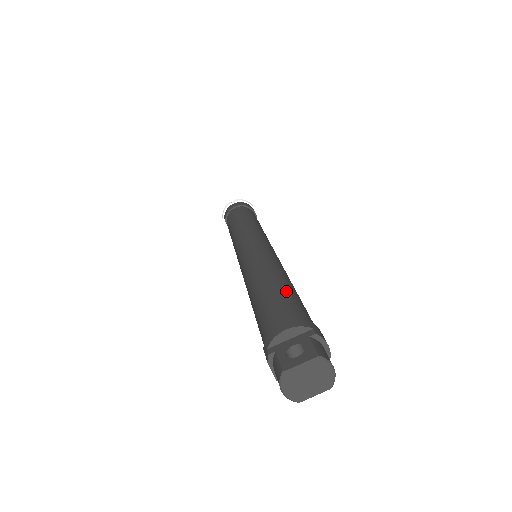
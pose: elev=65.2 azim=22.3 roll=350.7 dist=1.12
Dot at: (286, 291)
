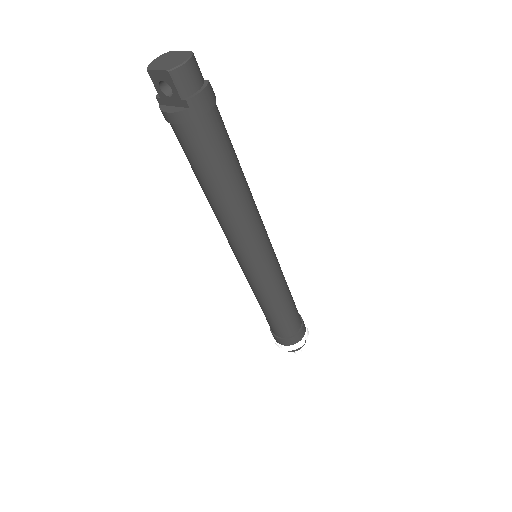
Dot at: occluded
